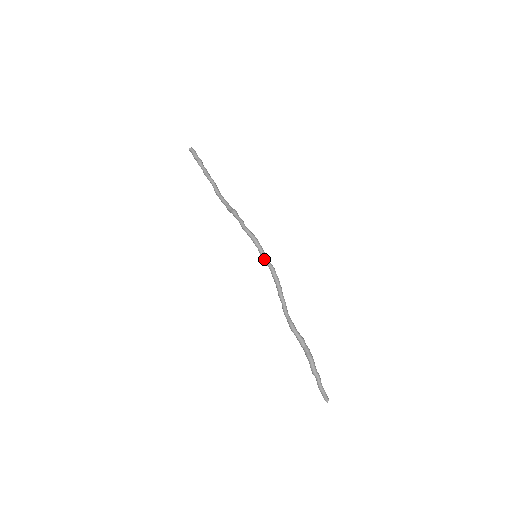
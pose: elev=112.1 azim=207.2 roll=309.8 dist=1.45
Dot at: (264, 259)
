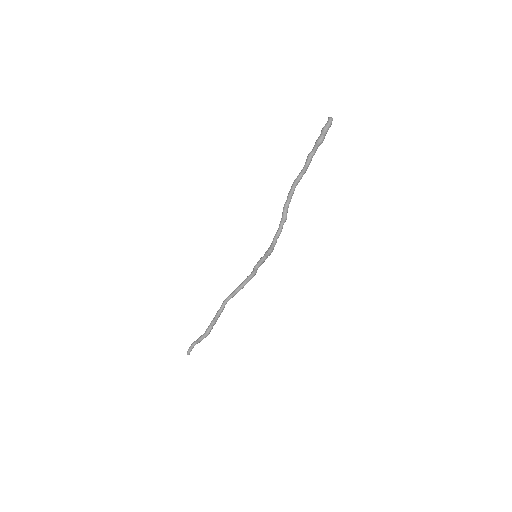
Dot at: (258, 267)
